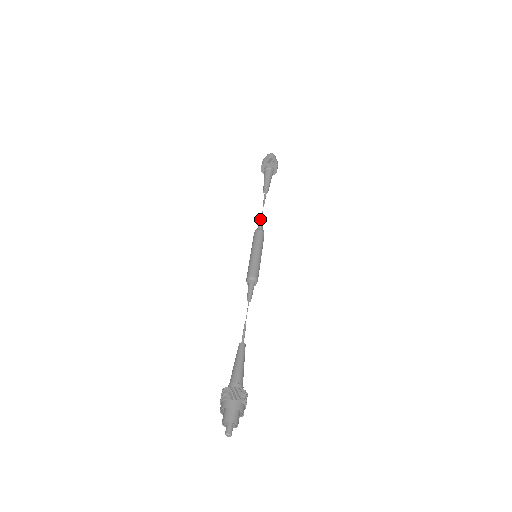
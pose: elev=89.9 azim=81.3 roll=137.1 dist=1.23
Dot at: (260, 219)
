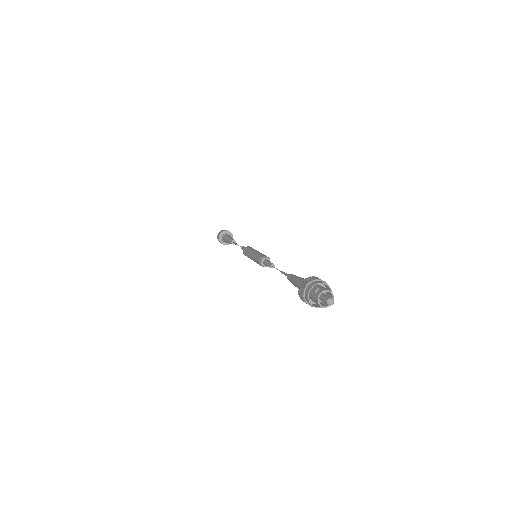
Dot at: (241, 248)
